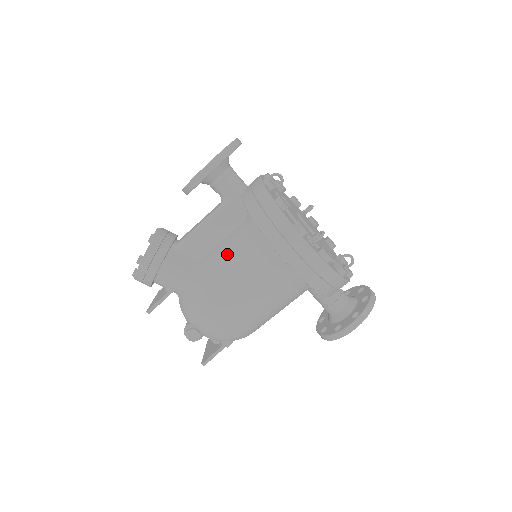
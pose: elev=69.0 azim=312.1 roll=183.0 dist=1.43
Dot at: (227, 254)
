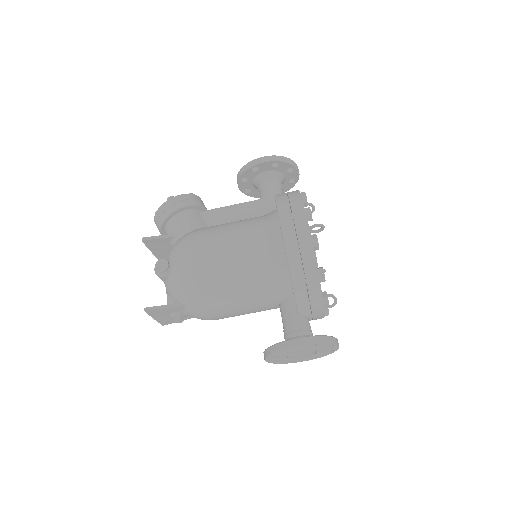
Dot at: (237, 222)
